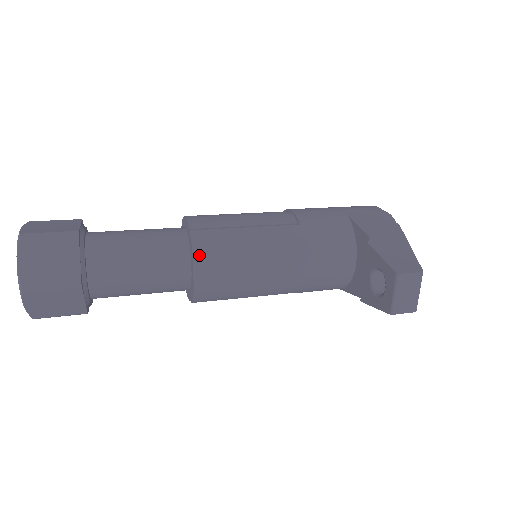
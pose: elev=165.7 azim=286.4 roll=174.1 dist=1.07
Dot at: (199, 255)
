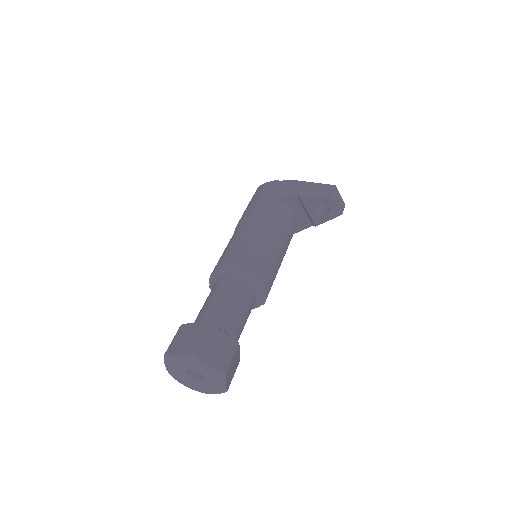
Dot at: (255, 274)
